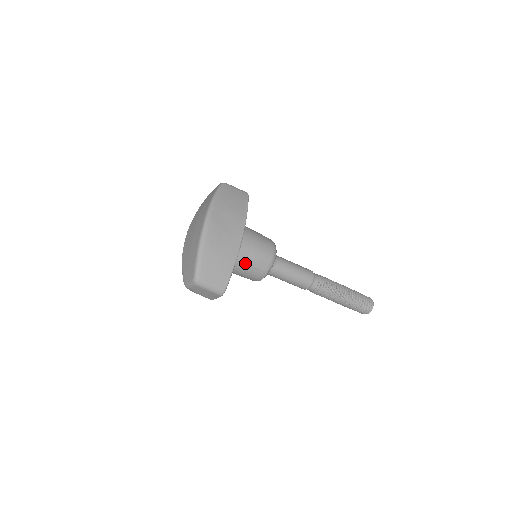
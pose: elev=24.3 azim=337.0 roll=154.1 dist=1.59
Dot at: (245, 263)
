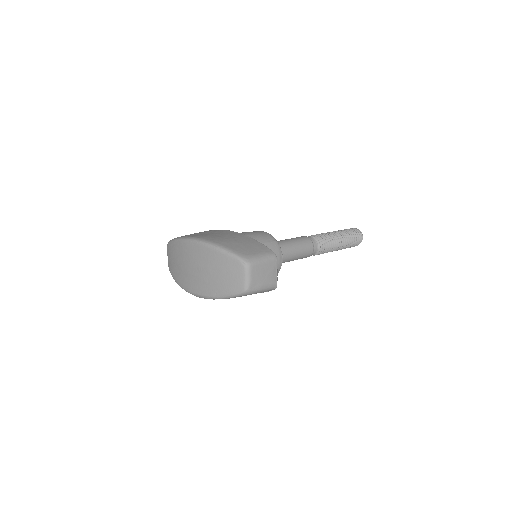
Dot at: occluded
